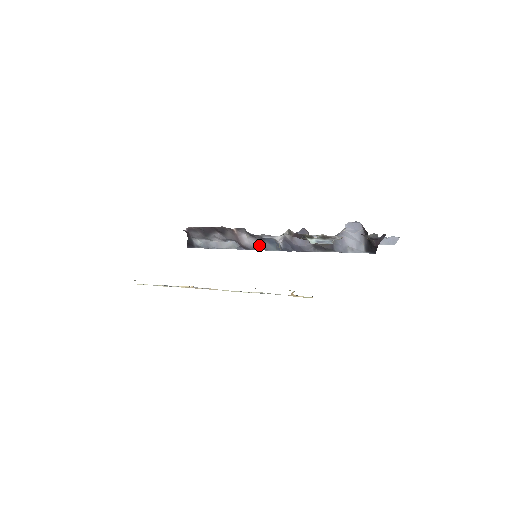
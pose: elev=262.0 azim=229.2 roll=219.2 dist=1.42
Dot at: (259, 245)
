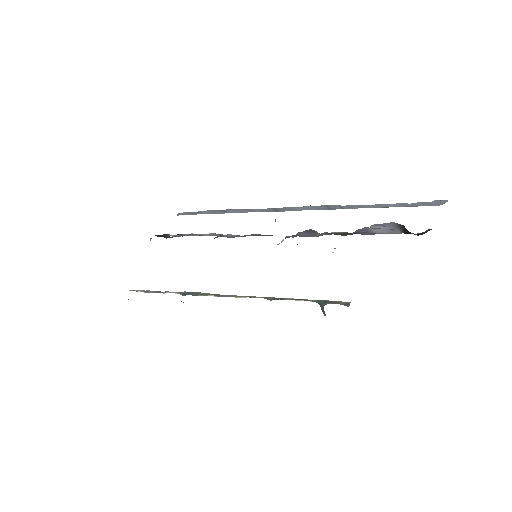
Dot at: (252, 235)
